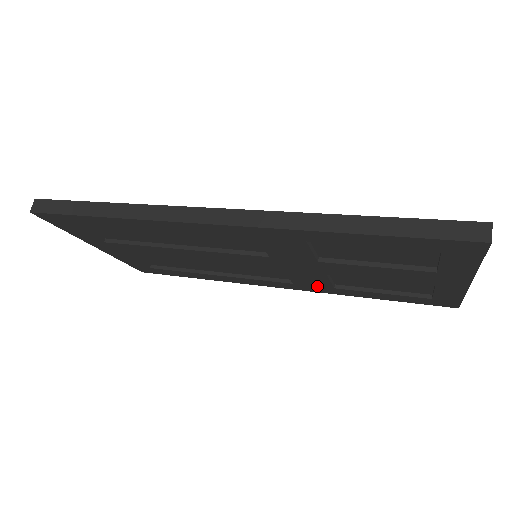
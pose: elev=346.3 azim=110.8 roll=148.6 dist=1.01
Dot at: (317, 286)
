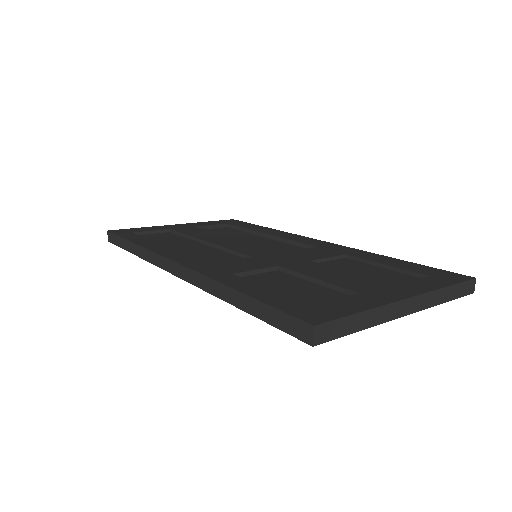
Dot at: occluded
